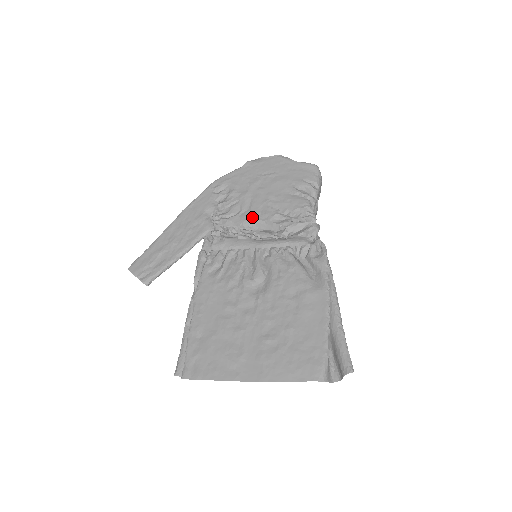
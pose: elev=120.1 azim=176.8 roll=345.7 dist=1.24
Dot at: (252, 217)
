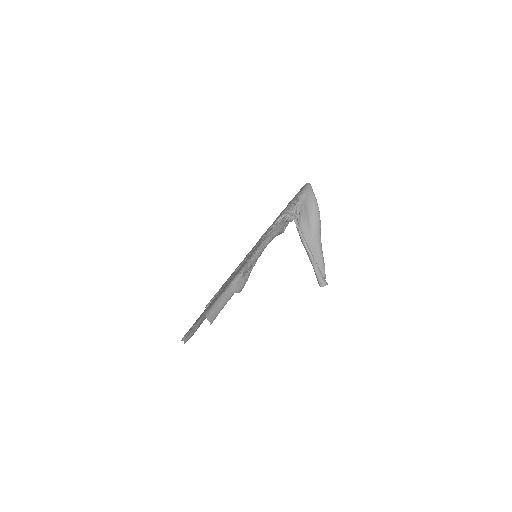
Dot at: occluded
